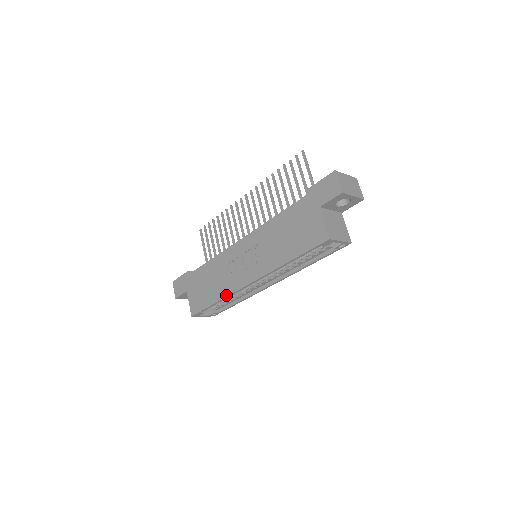
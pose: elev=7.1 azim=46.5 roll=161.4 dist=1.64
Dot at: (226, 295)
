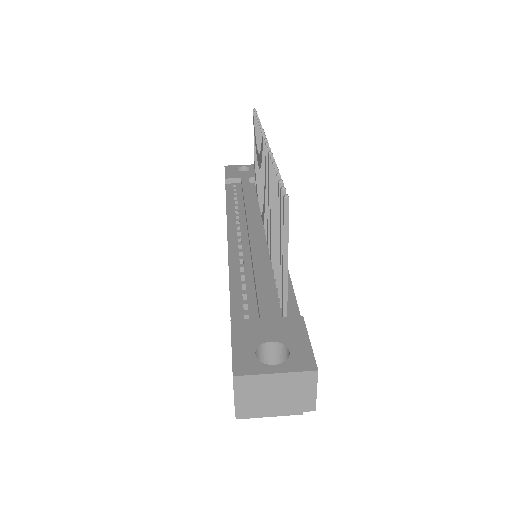
Dot at: occluded
